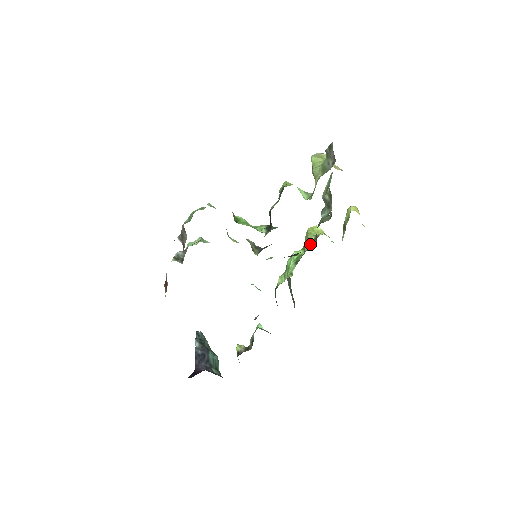
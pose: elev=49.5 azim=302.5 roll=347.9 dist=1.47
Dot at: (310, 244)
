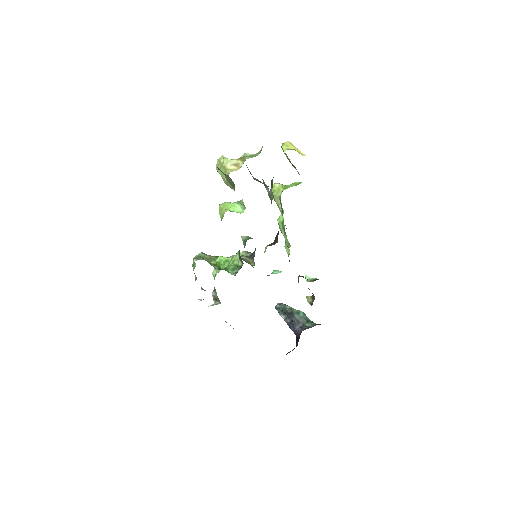
Dot at: (281, 210)
